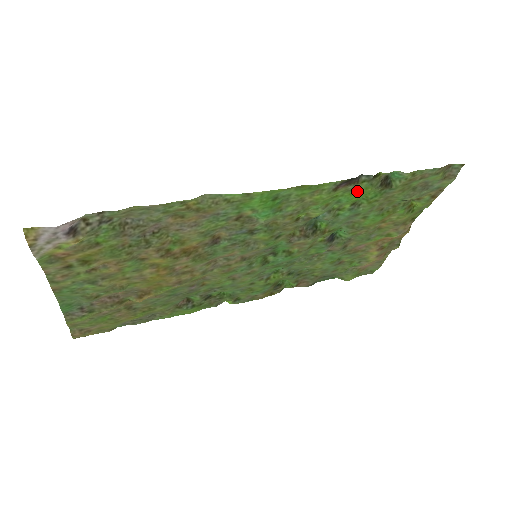
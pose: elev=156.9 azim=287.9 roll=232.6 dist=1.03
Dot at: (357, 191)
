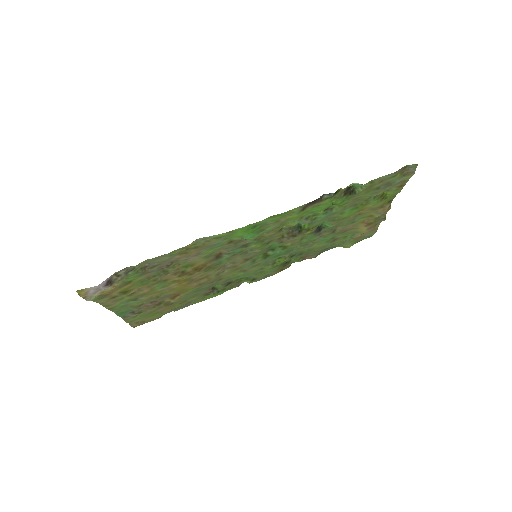
Dot at: (323, 205)
